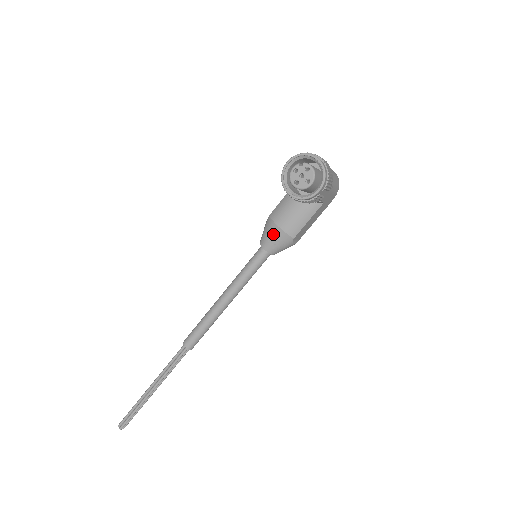
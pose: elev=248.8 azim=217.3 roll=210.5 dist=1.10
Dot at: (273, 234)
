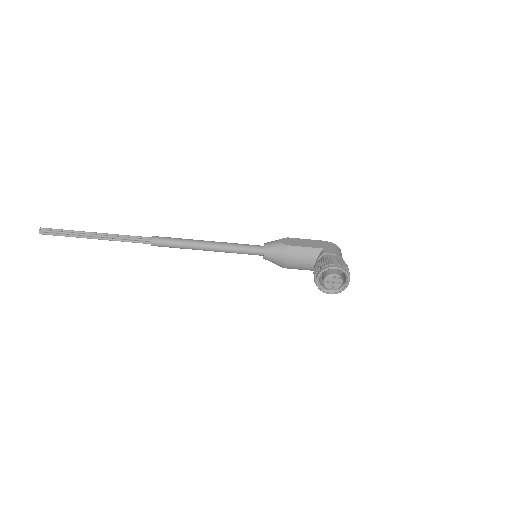
Dot at: (279, 258)
